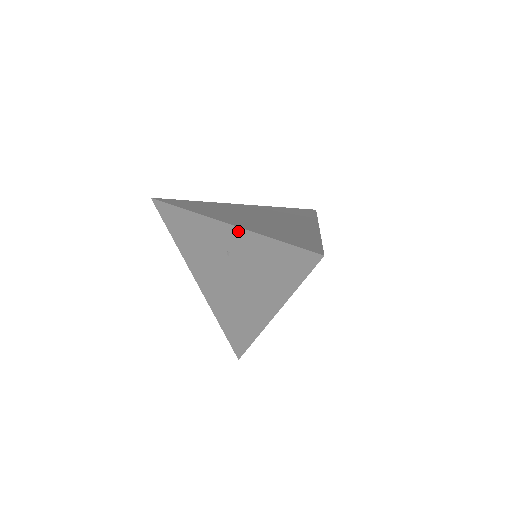
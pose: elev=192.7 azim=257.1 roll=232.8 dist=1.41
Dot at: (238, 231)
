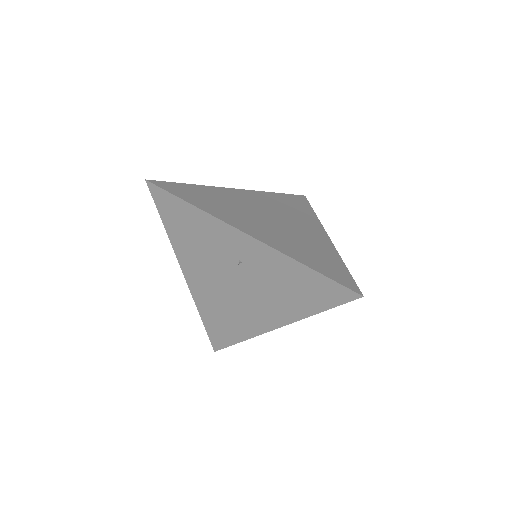
Dot at: (262, 247)
